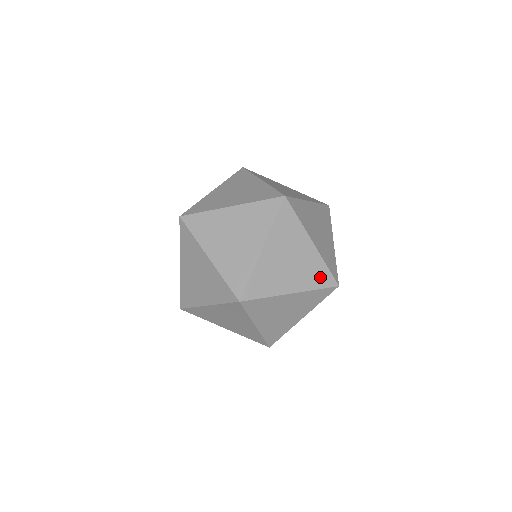
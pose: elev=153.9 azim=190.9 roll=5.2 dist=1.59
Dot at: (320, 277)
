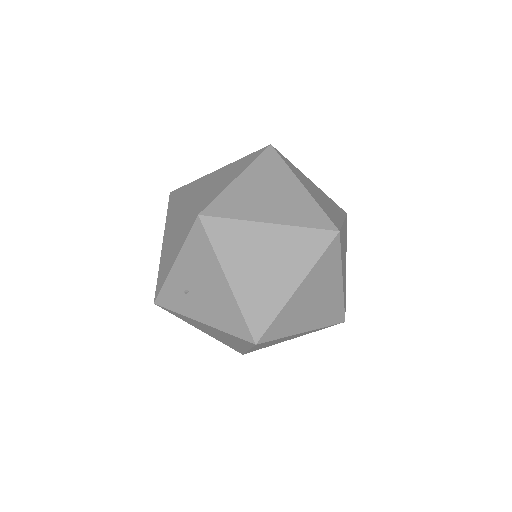
Dot at: (337, 207)
